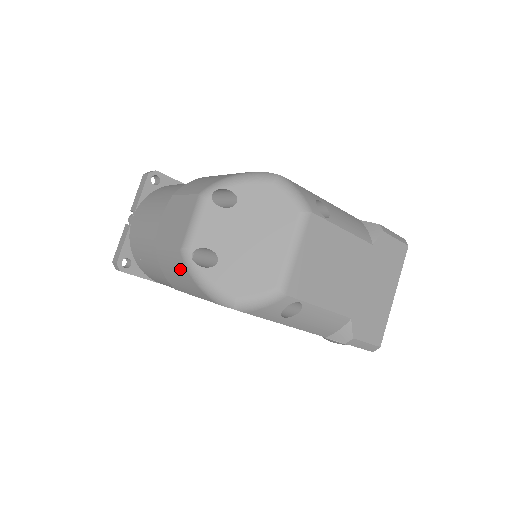
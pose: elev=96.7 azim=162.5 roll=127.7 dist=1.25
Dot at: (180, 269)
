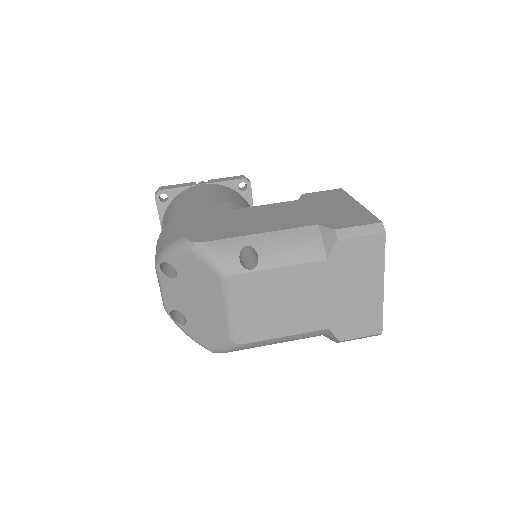
Dot at: occluded
